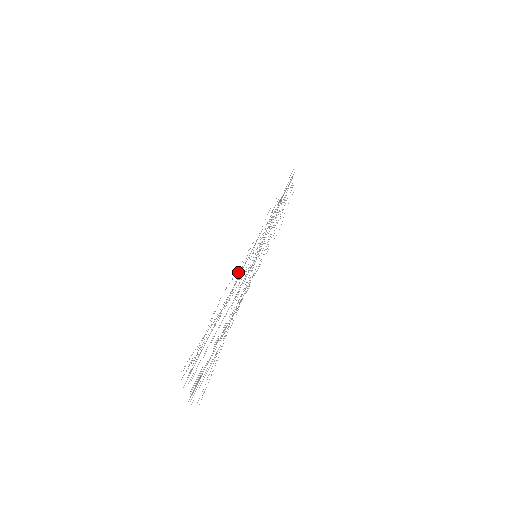
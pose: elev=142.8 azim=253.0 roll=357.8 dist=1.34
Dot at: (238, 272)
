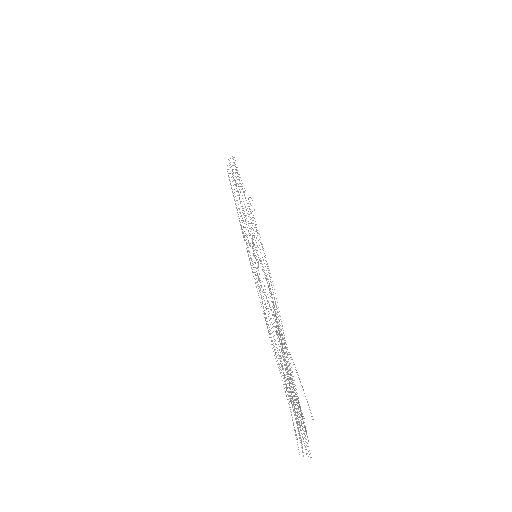
Dot at: (265, 278)
